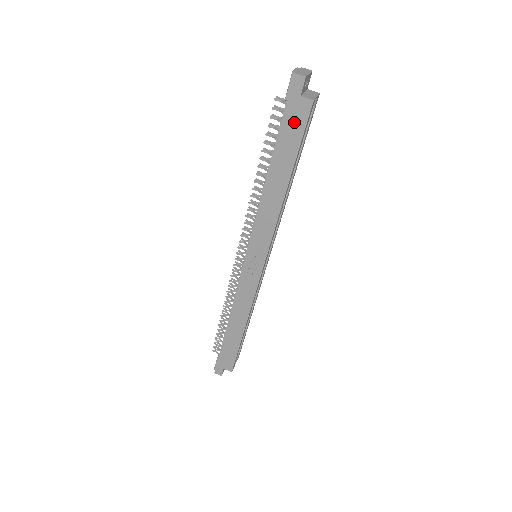
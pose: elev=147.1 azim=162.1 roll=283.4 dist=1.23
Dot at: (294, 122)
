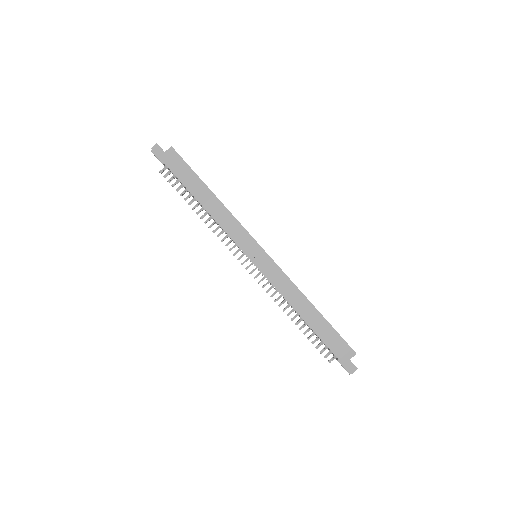
Dot at: (176, 164)
